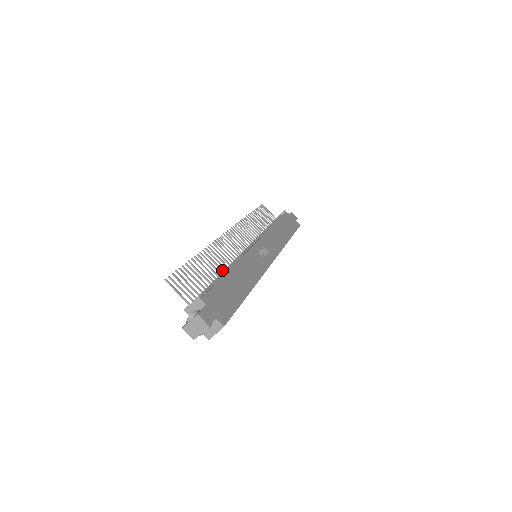
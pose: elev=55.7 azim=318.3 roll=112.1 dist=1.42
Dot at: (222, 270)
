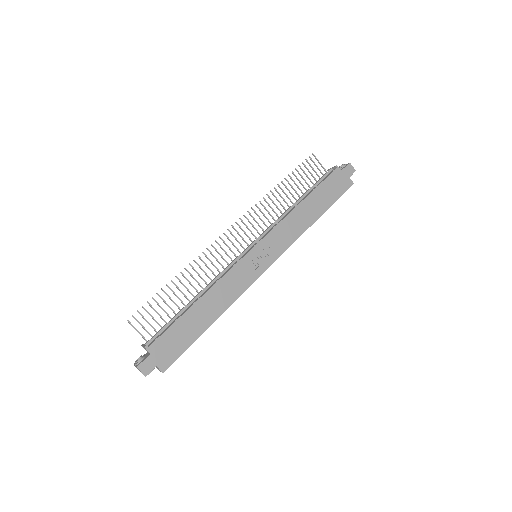
Dot at: (202, 288)
